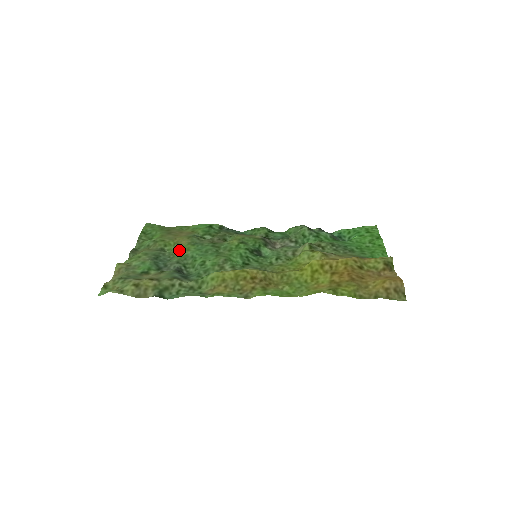
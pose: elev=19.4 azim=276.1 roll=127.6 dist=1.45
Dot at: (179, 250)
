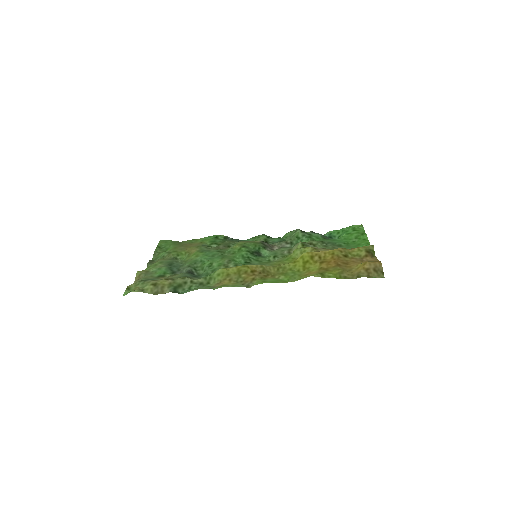
Dot at: (190, 257)
